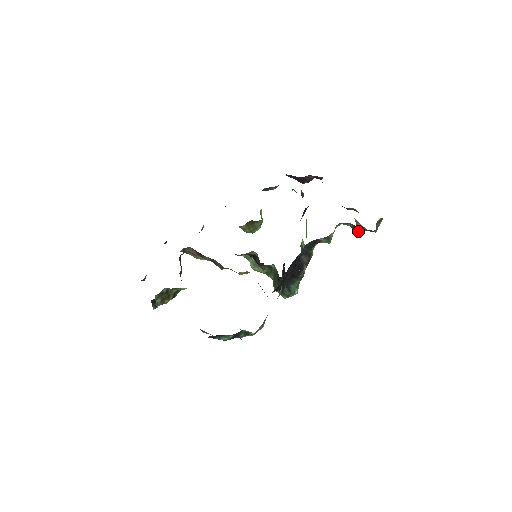
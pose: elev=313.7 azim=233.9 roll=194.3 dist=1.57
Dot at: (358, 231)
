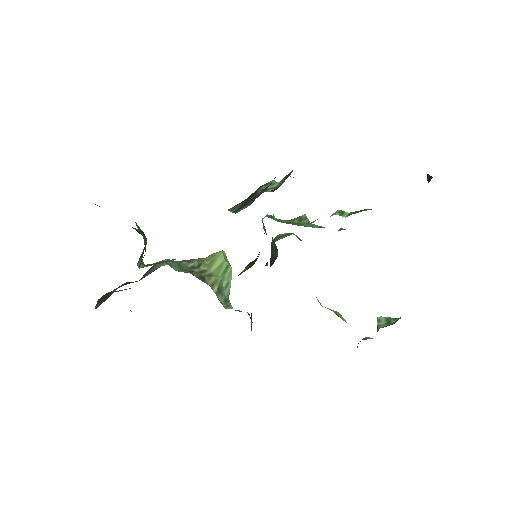
Dot at: (377, 321)
